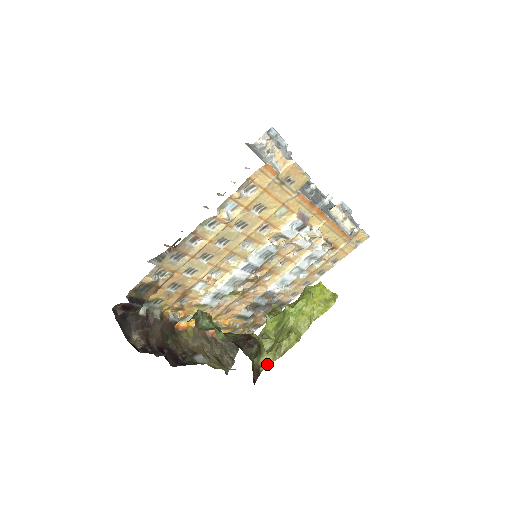
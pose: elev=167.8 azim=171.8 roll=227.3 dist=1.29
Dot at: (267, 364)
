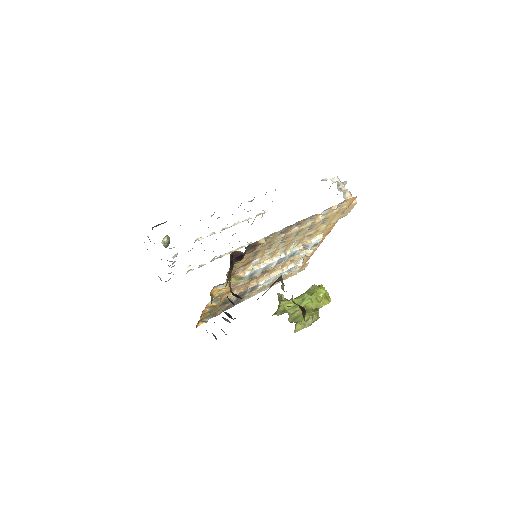
Dot at: (297, 330)
